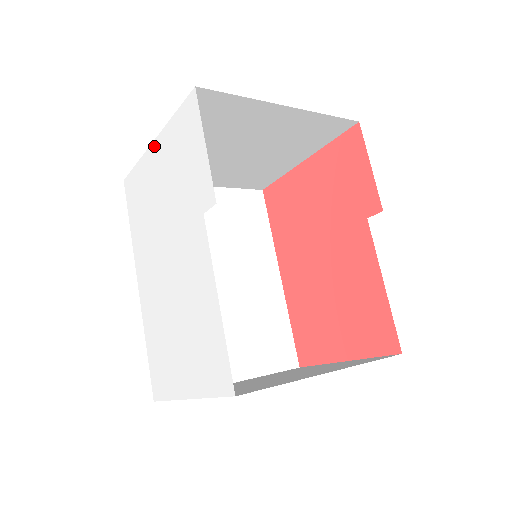
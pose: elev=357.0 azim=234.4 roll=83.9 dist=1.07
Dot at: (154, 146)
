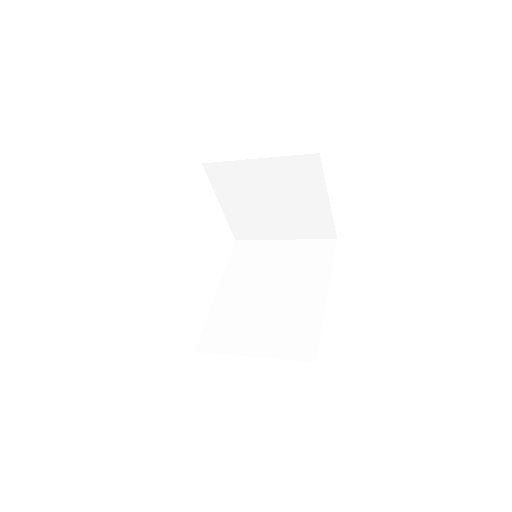
Dot at: occluded
